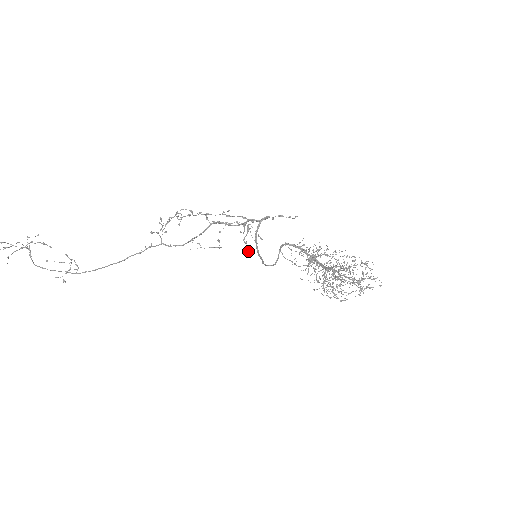
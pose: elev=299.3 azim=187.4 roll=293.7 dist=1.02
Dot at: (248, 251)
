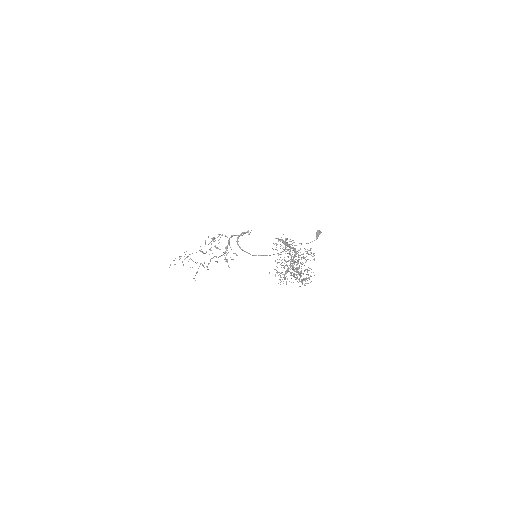
Dot at: (229, 267)
